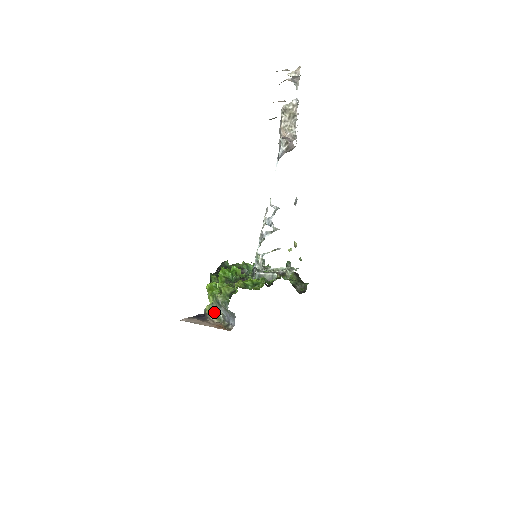
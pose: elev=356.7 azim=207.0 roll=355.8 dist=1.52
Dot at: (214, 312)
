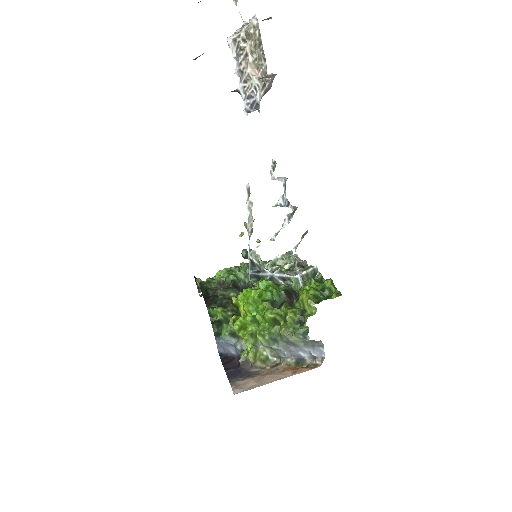
Dot at: (259, 356)
